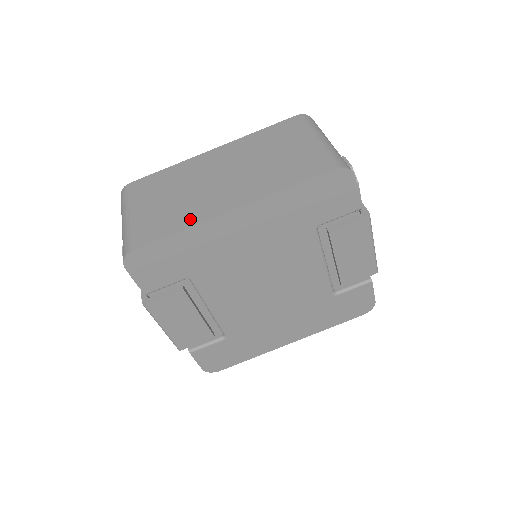
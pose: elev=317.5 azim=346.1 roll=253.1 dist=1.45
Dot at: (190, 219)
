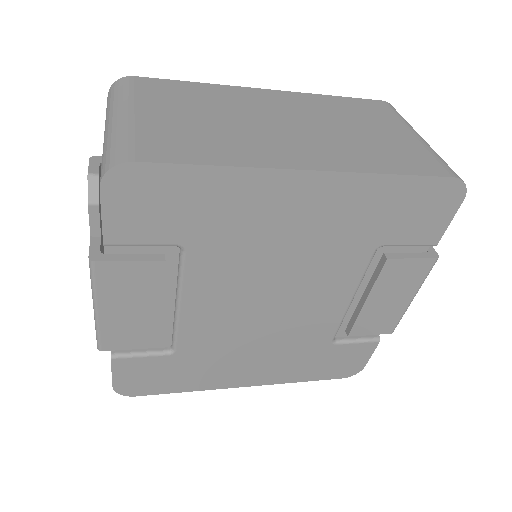
Dot at: (238, 156)
